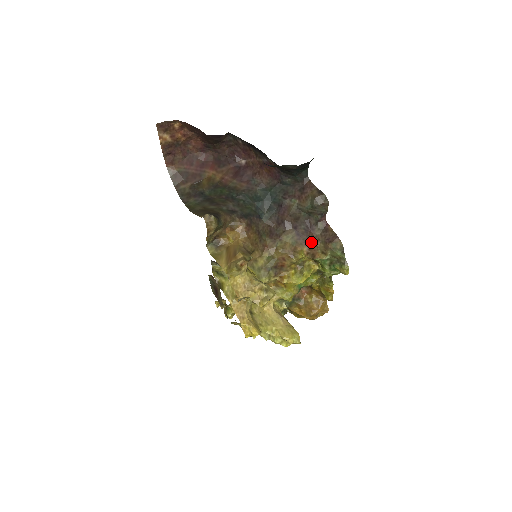
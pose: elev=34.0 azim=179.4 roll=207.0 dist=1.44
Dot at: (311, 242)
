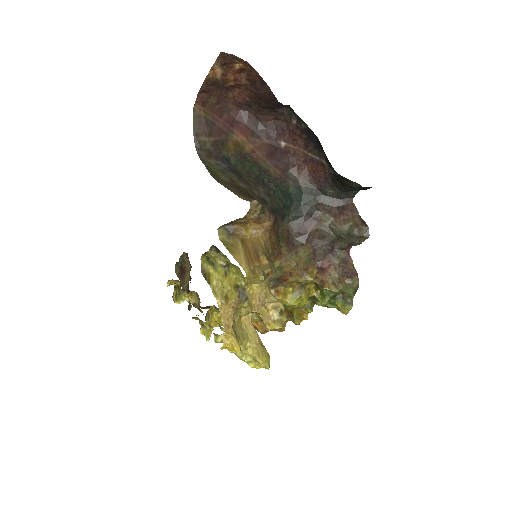
Dot at: (325, 267)
